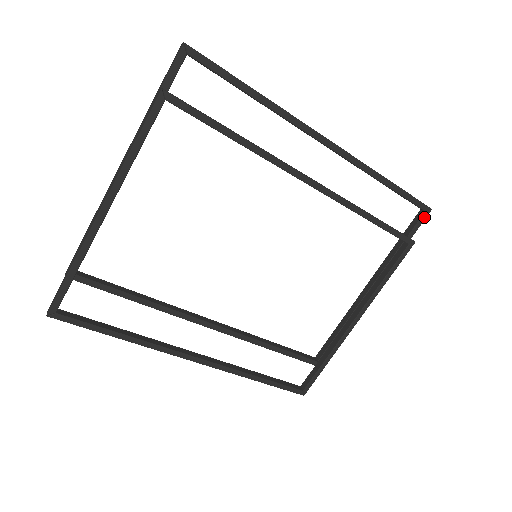
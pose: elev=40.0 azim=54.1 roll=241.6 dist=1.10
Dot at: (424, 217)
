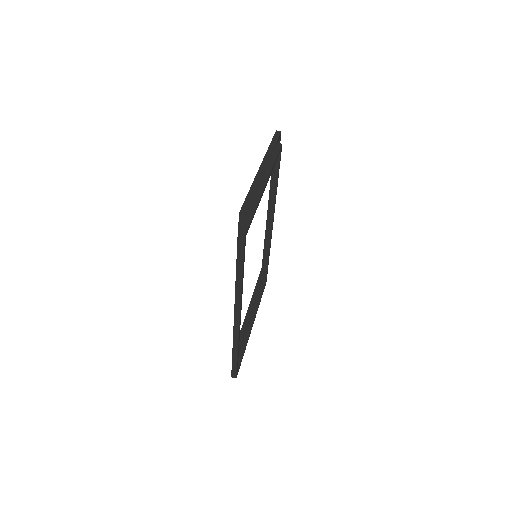
Dot at: occluded
